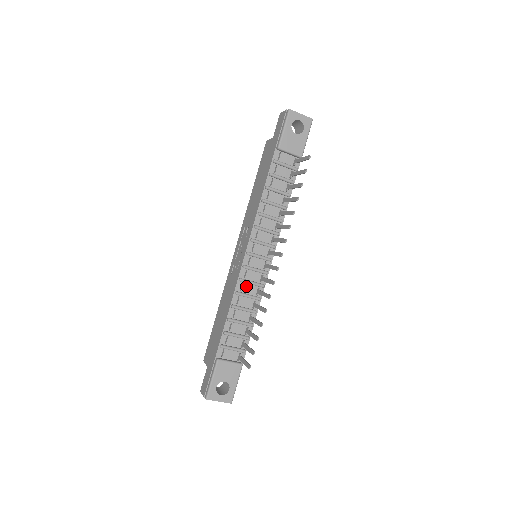
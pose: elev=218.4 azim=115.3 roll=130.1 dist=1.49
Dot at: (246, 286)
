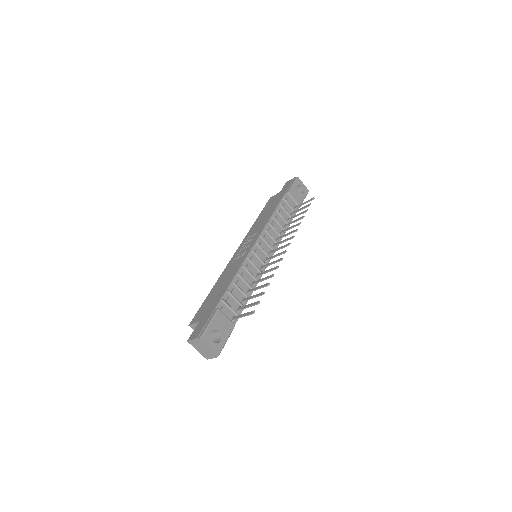
Dot at: (250, 266)
